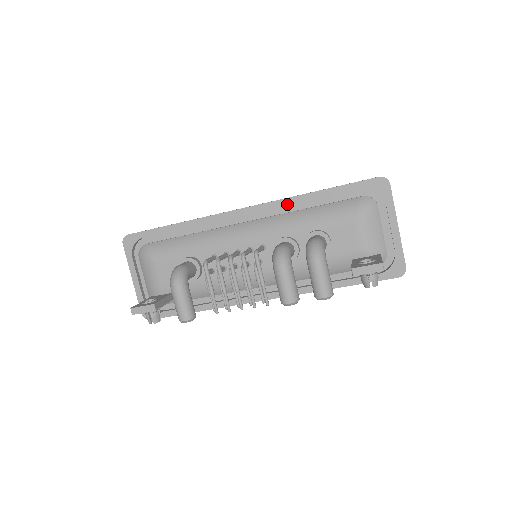
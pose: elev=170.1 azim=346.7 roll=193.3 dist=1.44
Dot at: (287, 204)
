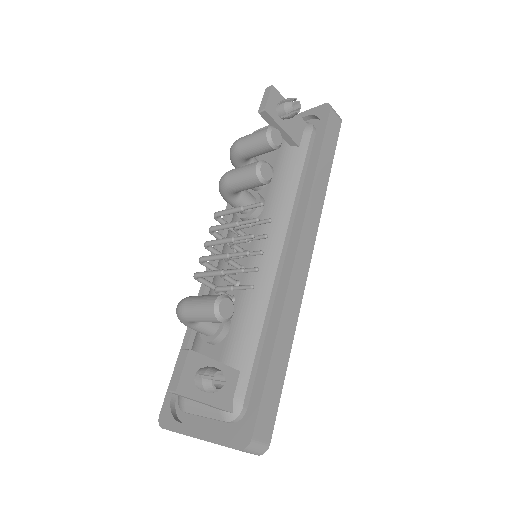
Dot at: (228, 215)
